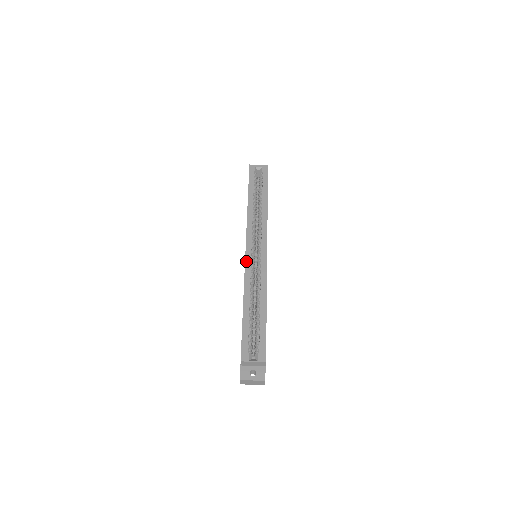
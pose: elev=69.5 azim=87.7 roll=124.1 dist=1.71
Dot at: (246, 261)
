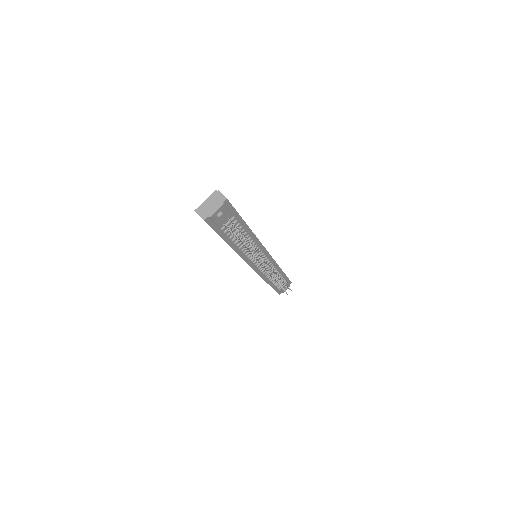
Dot at: occluded
